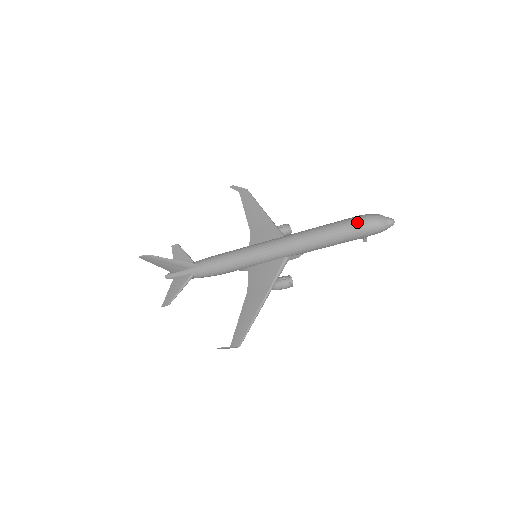
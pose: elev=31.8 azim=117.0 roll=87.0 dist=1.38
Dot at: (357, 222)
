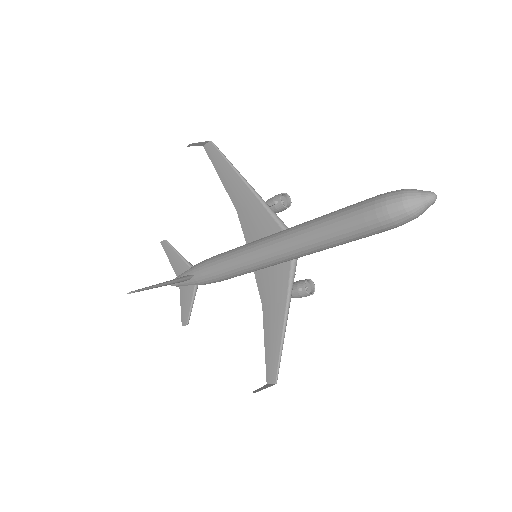
Dot at: (373, 218)
